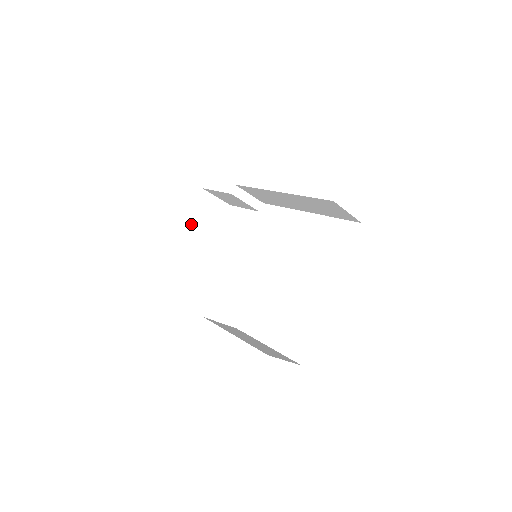
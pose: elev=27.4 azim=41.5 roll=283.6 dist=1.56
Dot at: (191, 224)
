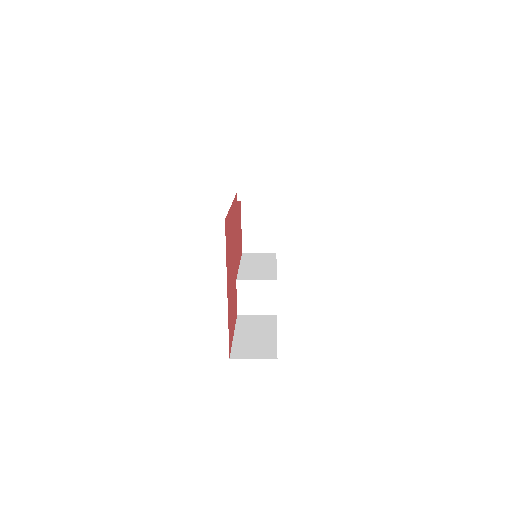
Dot at: (246, 224)
